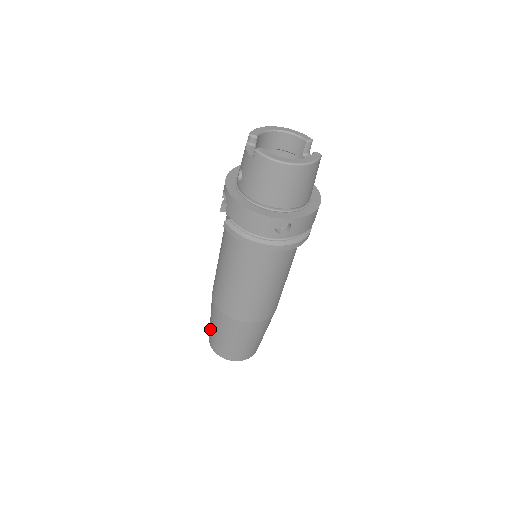
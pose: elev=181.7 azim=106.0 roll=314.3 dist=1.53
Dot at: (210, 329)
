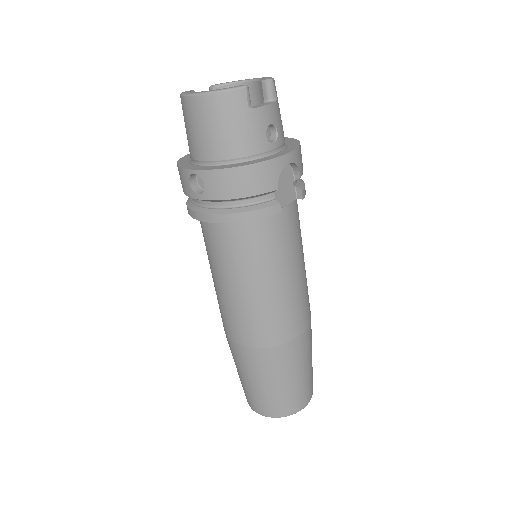
Dot at: occluded
